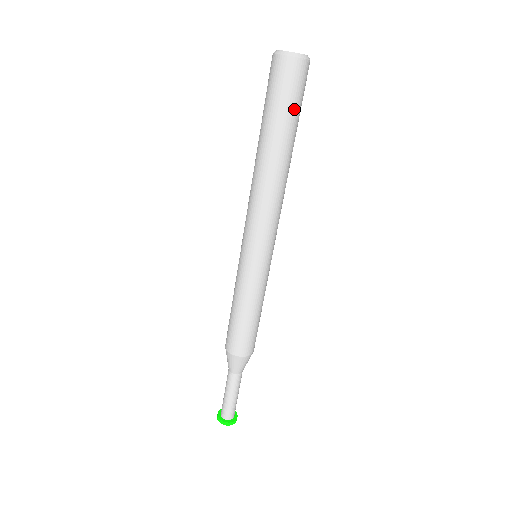
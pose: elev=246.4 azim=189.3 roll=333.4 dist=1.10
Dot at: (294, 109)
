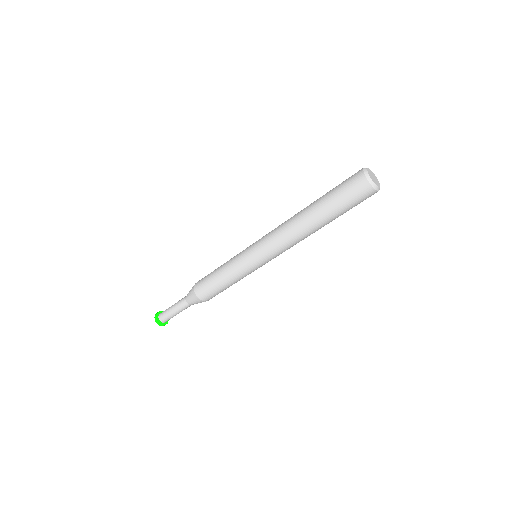
Dot at: (342, 204)
